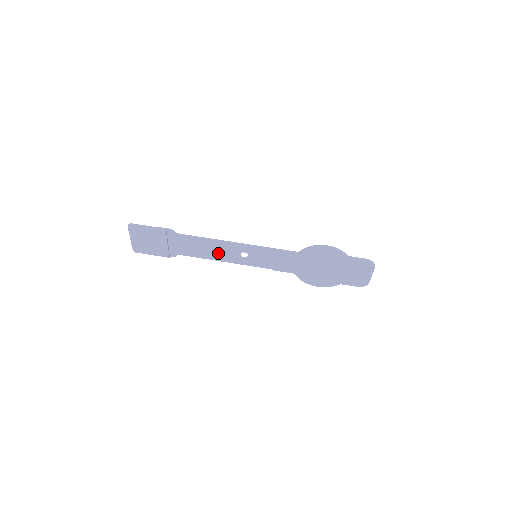
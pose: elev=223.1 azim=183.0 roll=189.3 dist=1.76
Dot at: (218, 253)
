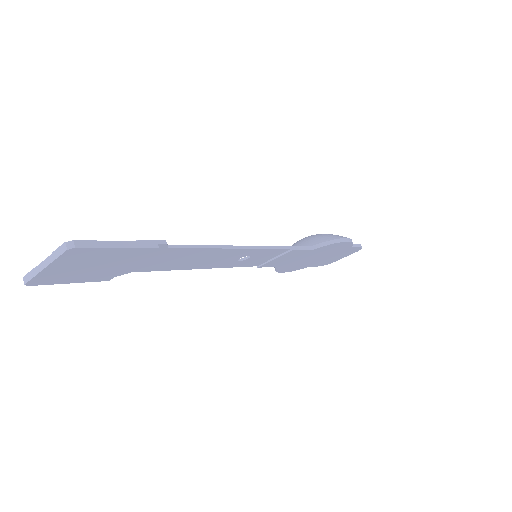
Dot at: (208, 261)
